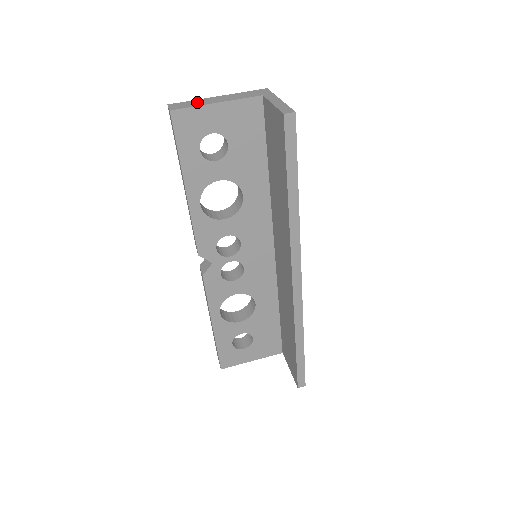
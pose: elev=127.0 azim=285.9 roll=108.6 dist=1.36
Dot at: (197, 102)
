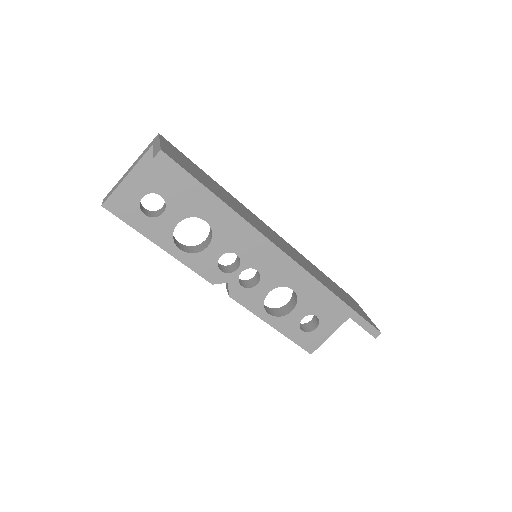
Dot at: (117, 184)
